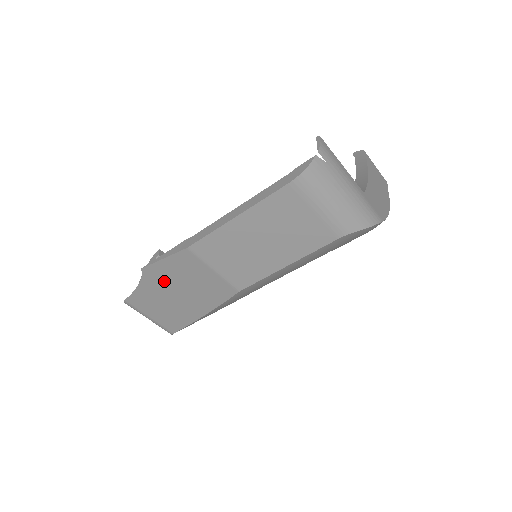
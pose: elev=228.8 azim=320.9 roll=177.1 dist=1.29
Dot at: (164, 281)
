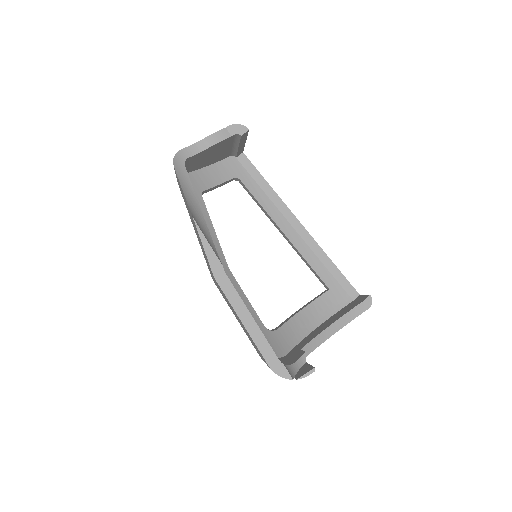
Dot at: occluded
